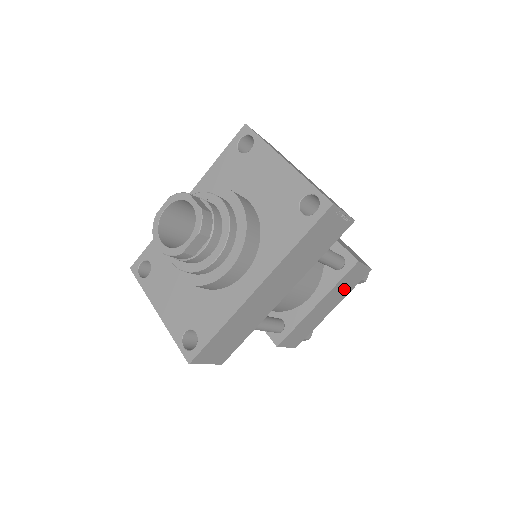
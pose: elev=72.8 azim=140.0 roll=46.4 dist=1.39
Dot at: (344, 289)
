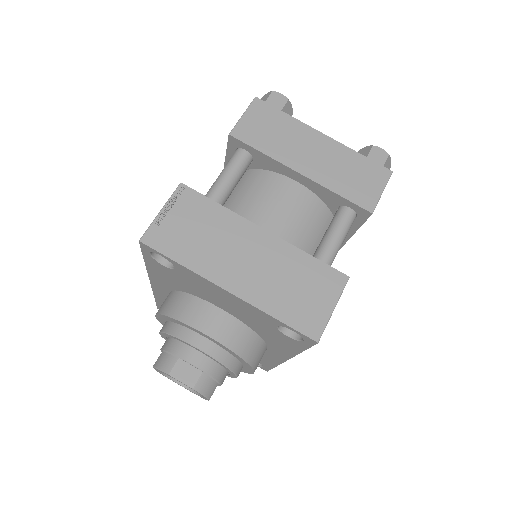
Dot at: occluded
